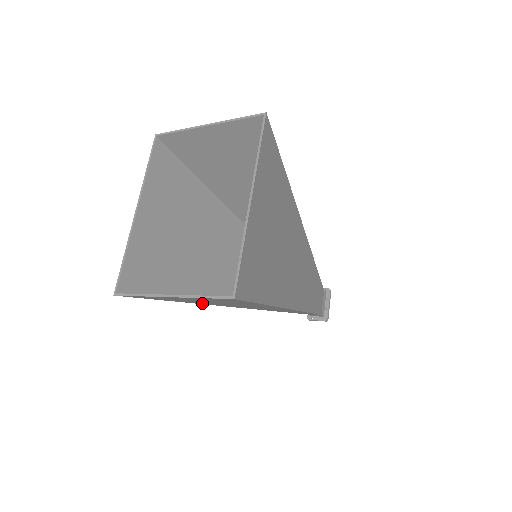
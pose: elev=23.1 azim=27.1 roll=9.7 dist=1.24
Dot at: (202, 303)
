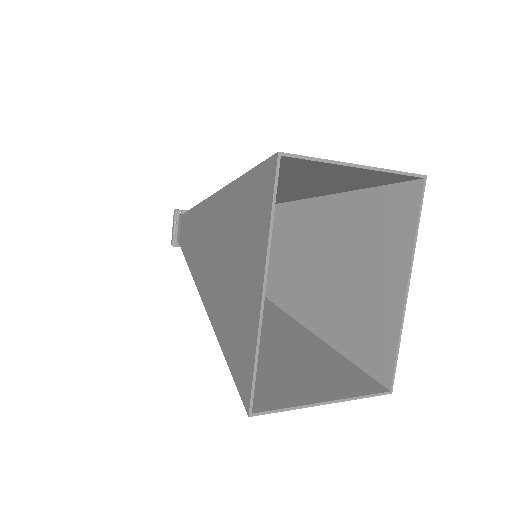
Dot at: occluded
